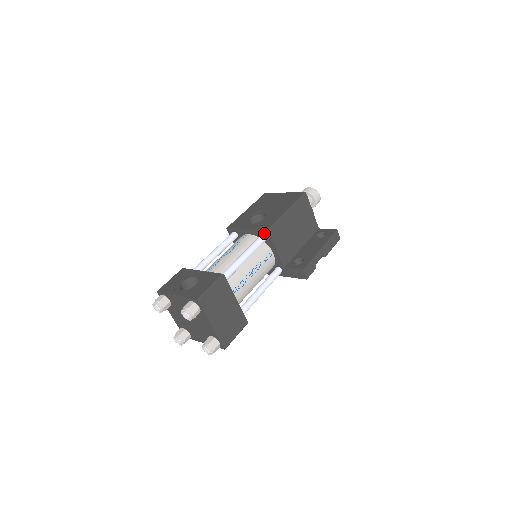
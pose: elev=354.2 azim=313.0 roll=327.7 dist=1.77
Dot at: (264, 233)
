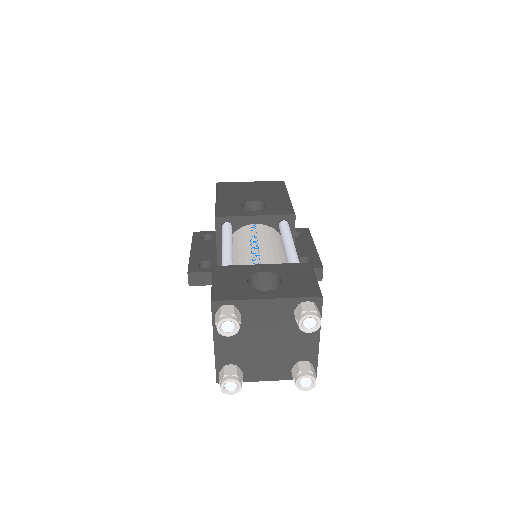
Dot at: (285, 220)
